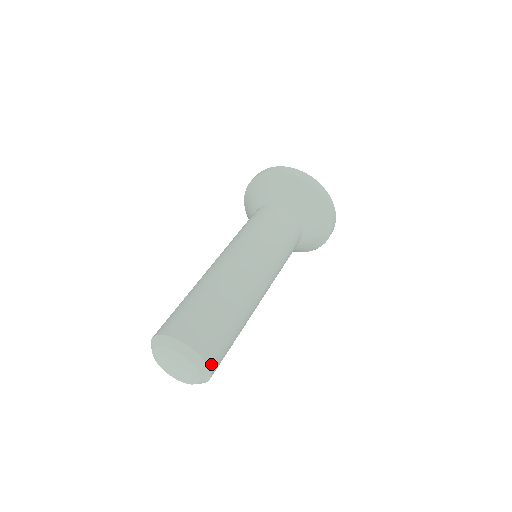
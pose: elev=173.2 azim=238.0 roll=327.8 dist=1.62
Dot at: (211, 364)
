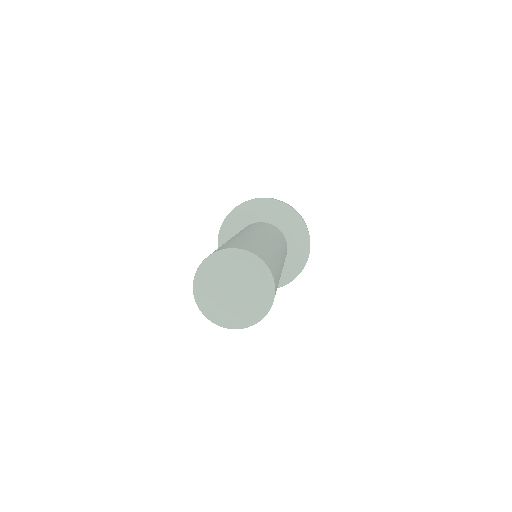
Dot at: (275, 287)
